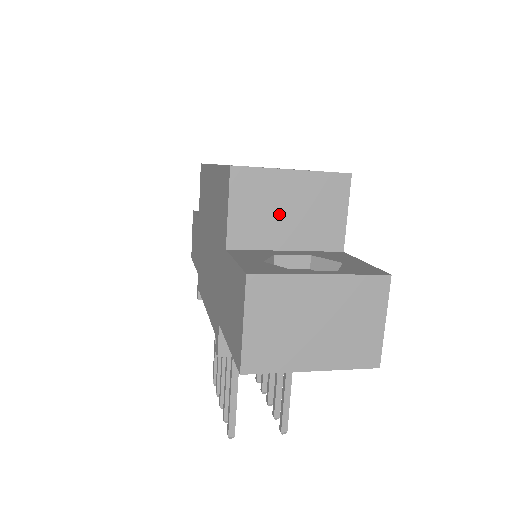
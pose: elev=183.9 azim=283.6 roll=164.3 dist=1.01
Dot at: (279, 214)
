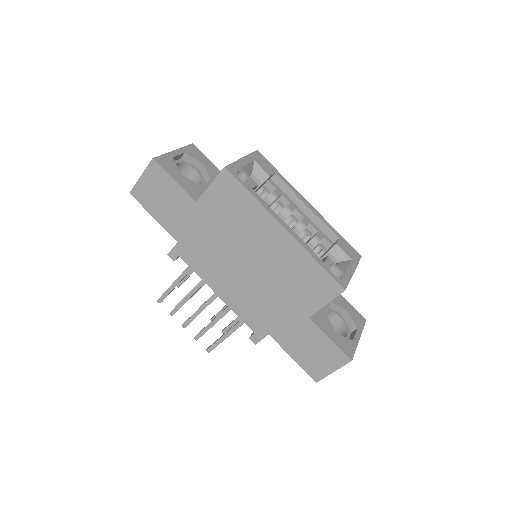
Dot at: occluded
